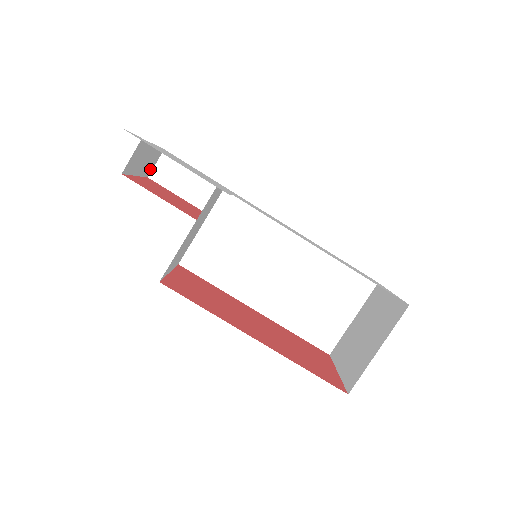
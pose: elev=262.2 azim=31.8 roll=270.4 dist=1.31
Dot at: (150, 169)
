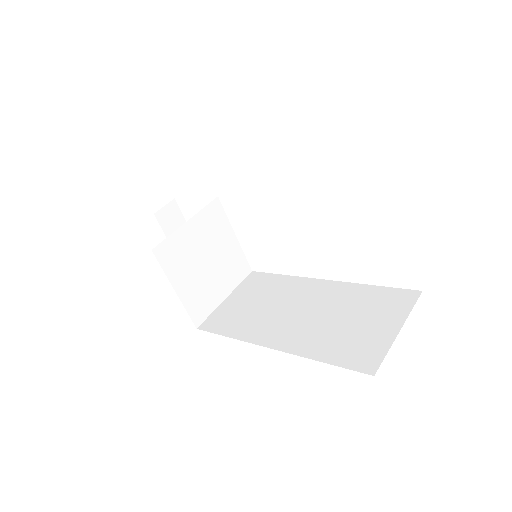
Dot at: occluded
